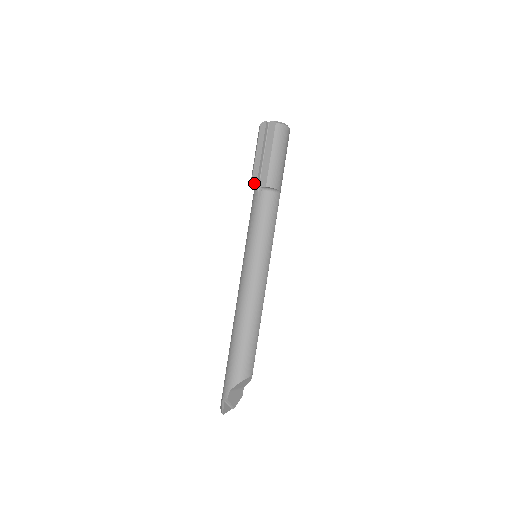
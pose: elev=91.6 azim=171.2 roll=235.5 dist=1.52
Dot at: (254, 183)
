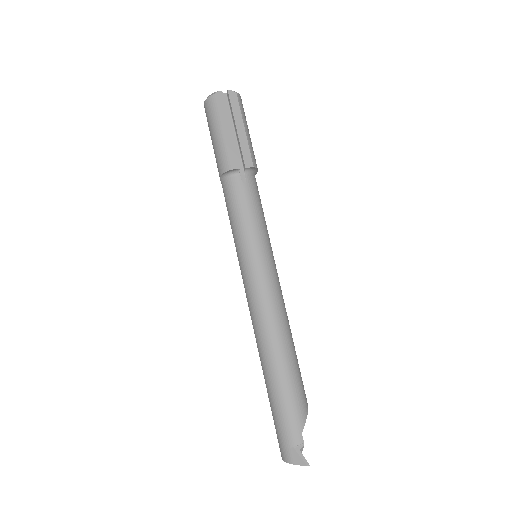
Dot at: (235, 165)
